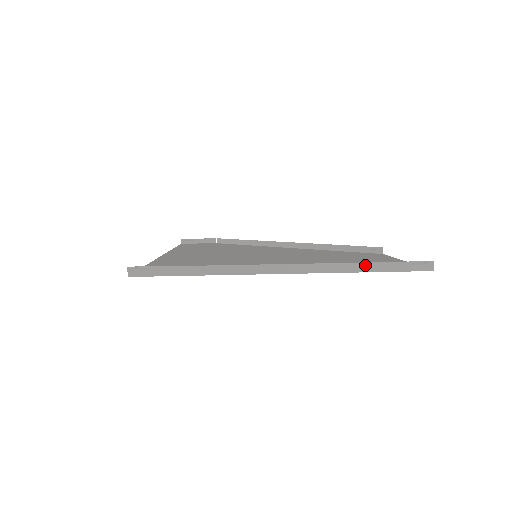
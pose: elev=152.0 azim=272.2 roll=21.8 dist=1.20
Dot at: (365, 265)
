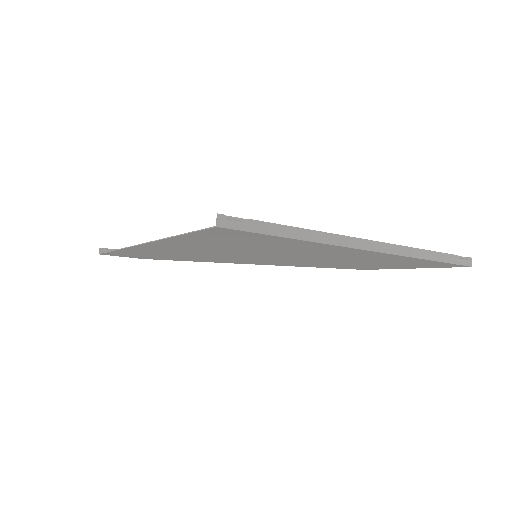
Dot at: (430, 253)
